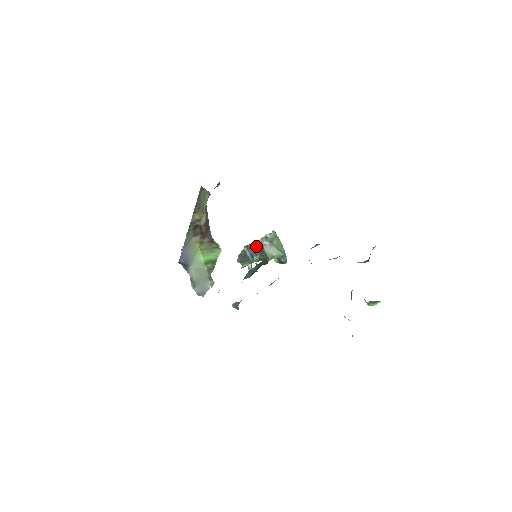
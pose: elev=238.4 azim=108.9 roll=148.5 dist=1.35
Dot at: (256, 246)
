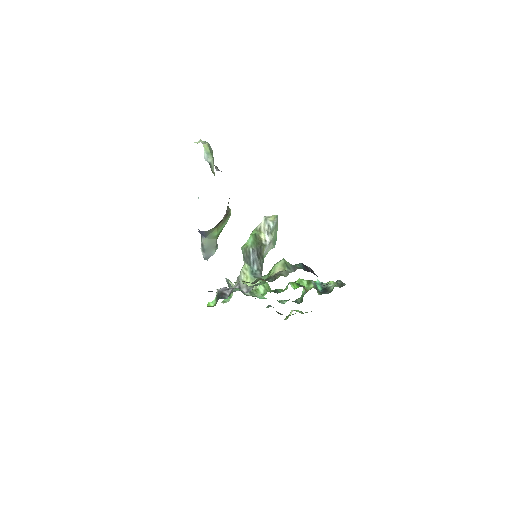
Dot at: (259, 249)
